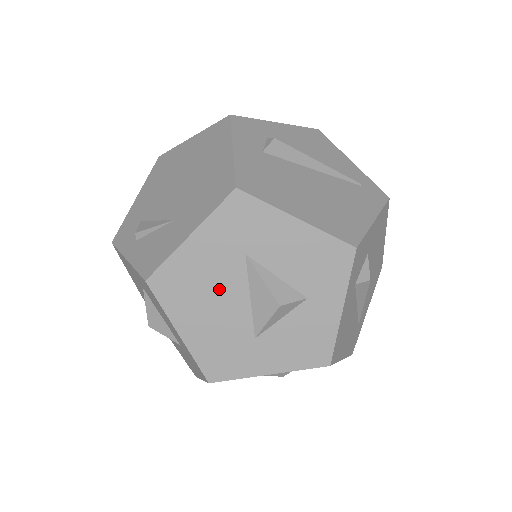
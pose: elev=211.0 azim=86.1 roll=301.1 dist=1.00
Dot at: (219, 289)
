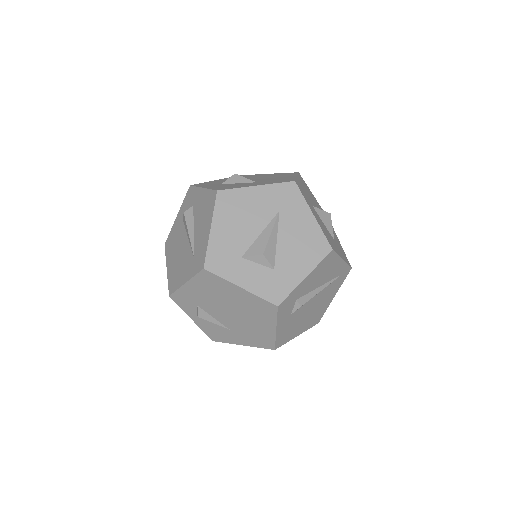
Dot at: occluded
